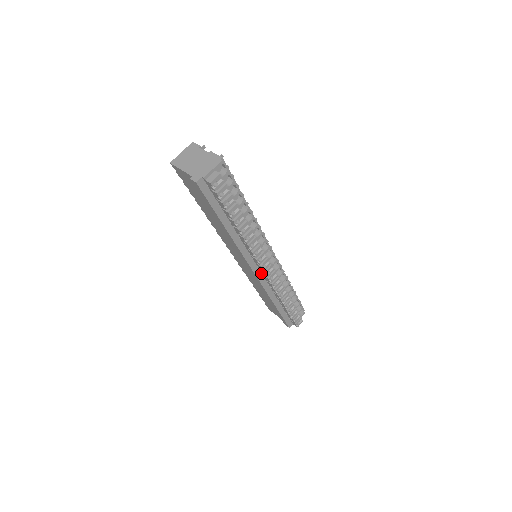
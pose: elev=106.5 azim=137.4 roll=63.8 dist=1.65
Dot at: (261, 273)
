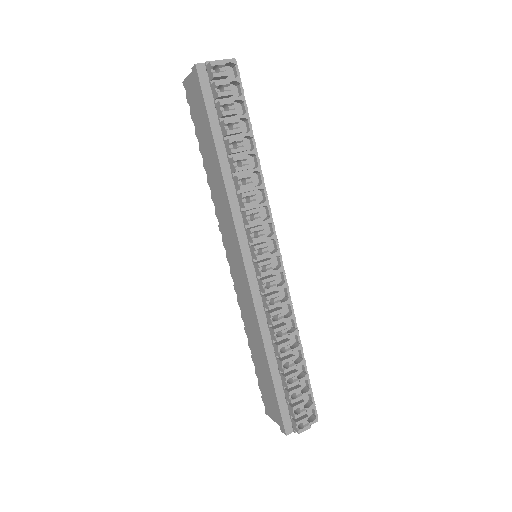
Dot at: (255, 275)
